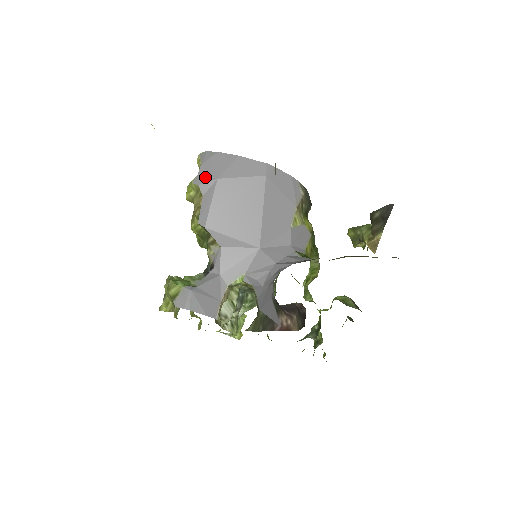
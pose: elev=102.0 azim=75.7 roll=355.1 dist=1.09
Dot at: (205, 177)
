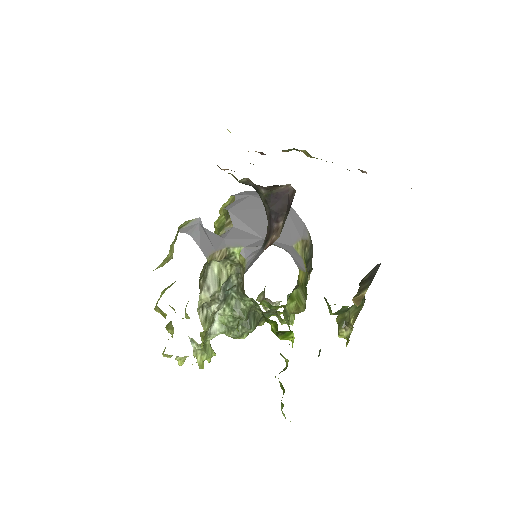
Dot at: (242, 194)
